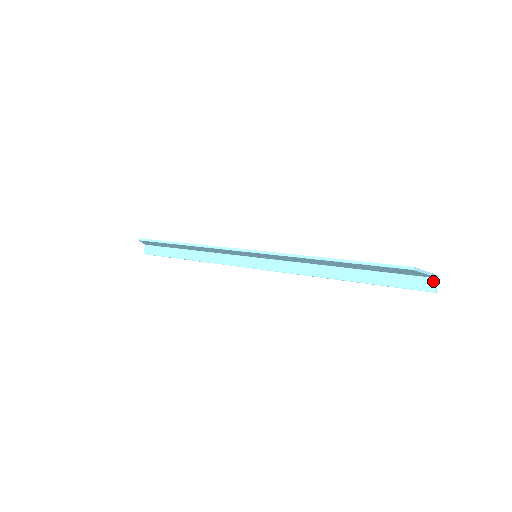
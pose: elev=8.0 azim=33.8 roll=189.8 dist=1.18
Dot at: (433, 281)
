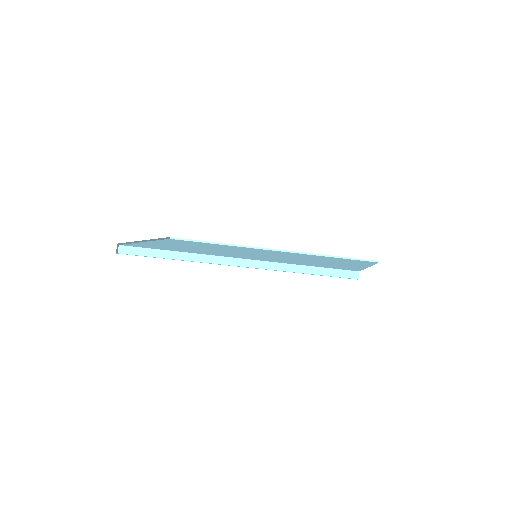
Dot at: (357, 273)
